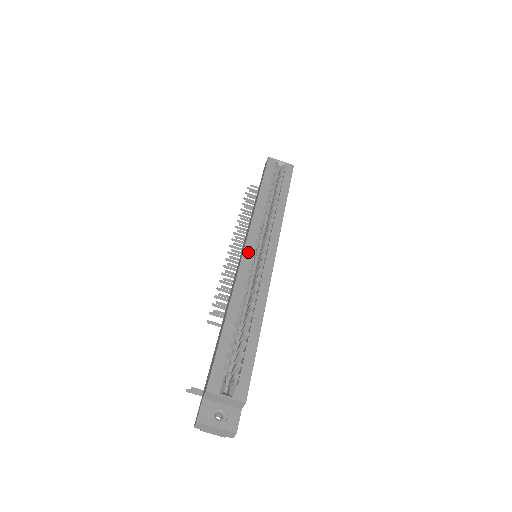
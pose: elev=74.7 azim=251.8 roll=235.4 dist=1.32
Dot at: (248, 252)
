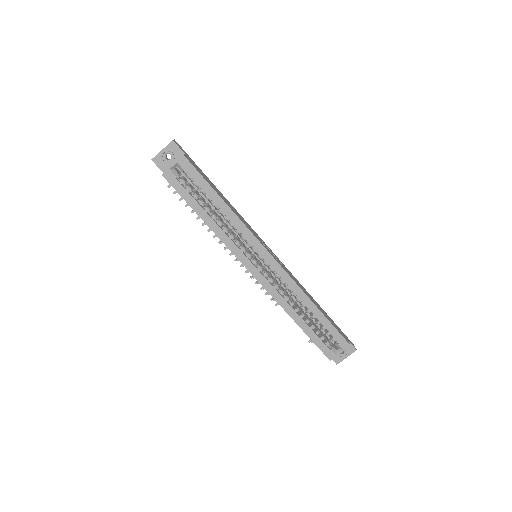
Dot at: (258, 275)
